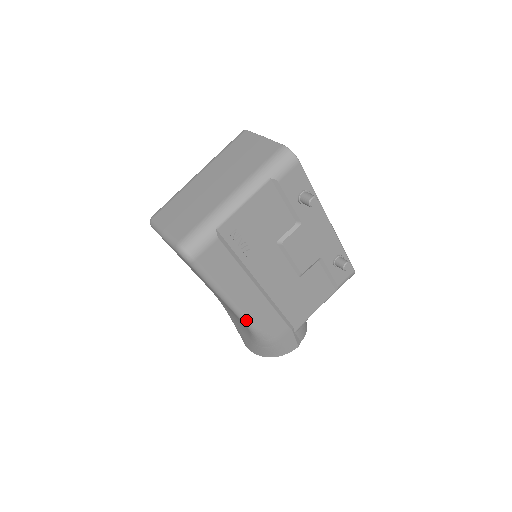
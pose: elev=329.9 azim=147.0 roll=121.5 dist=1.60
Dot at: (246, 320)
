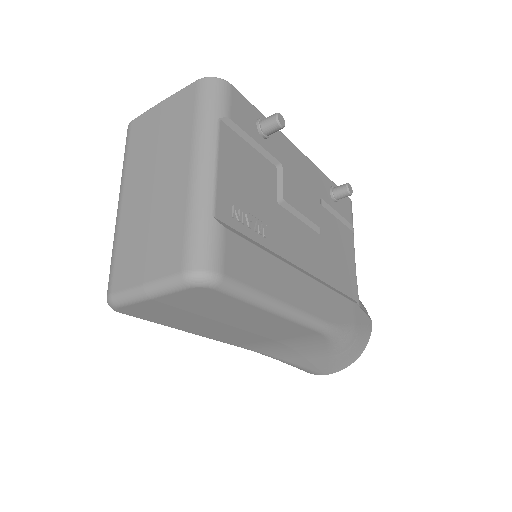
Dot at: (318, 323)
